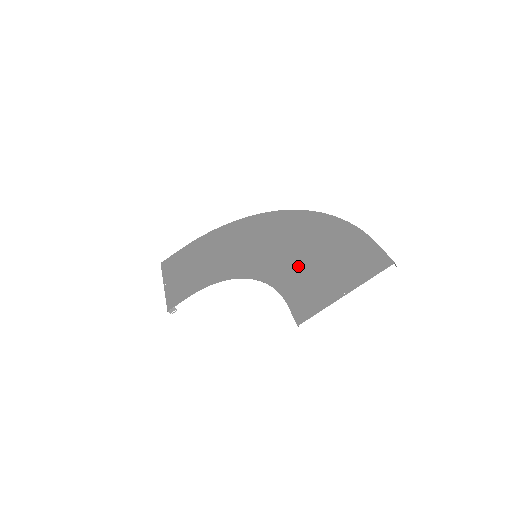
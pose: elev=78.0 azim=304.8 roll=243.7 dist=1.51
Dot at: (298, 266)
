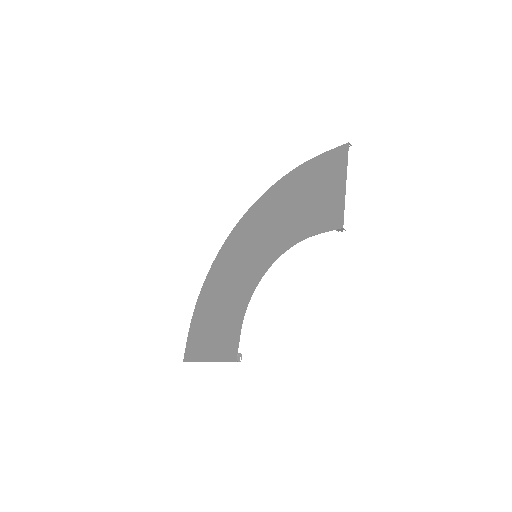
Dot at: (294, 218)
